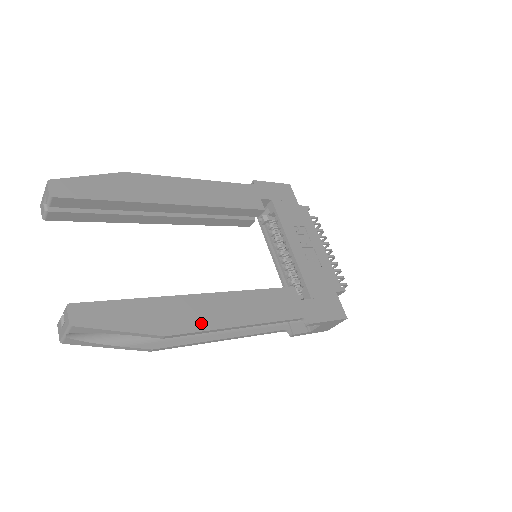
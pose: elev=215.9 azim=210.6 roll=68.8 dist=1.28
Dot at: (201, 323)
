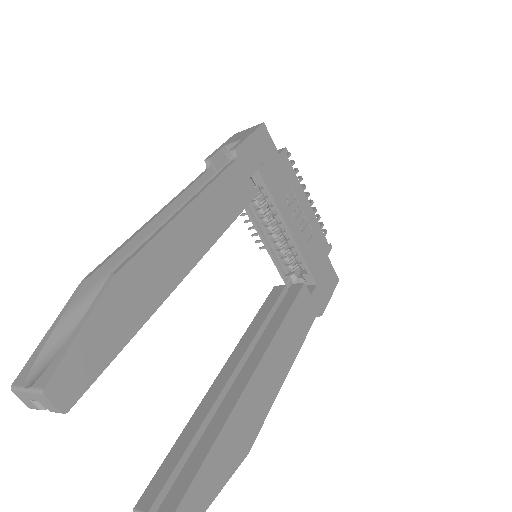
Dot at: (264, 408)
